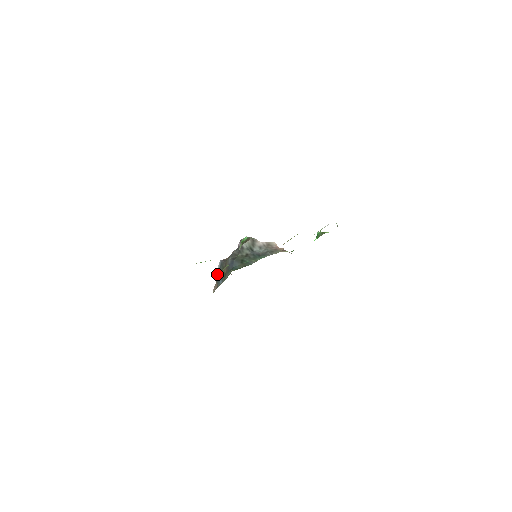
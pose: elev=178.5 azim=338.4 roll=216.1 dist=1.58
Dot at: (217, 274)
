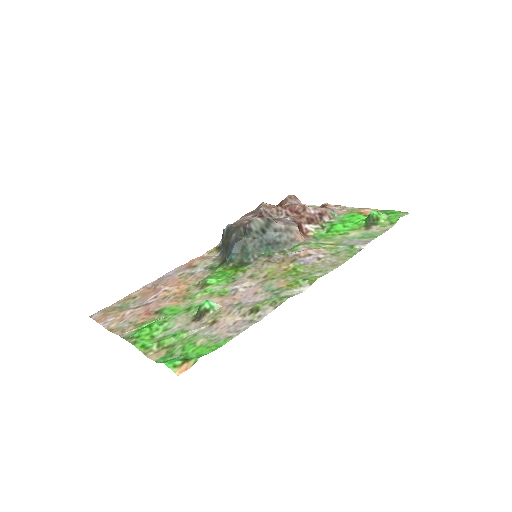
Dot at: (222, 235)
